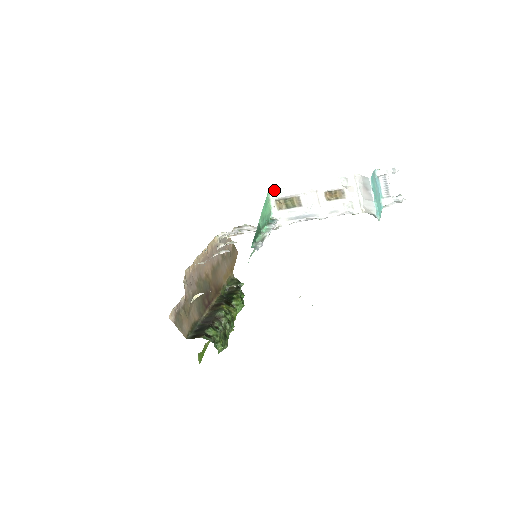
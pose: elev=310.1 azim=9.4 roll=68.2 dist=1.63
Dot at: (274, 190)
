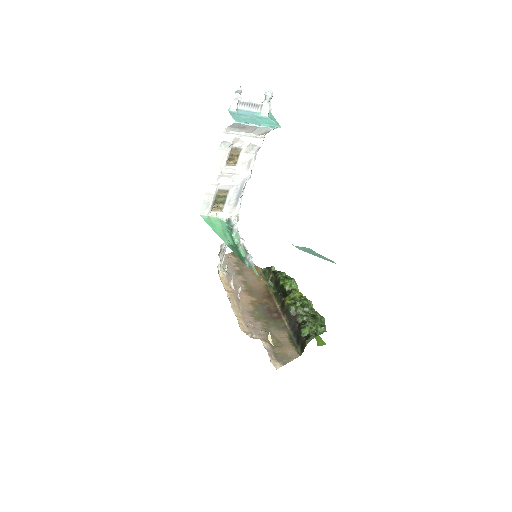
Dot at: (201, 210)
